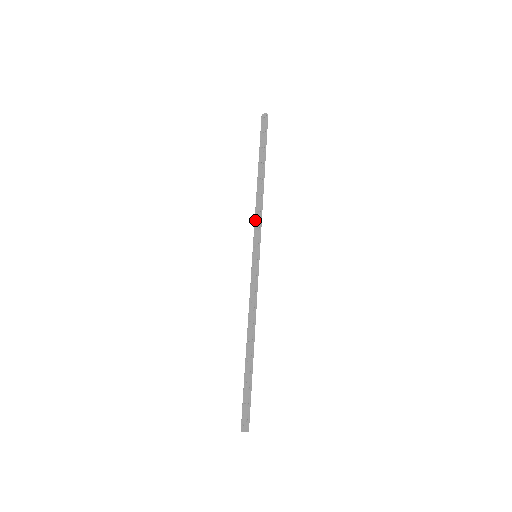
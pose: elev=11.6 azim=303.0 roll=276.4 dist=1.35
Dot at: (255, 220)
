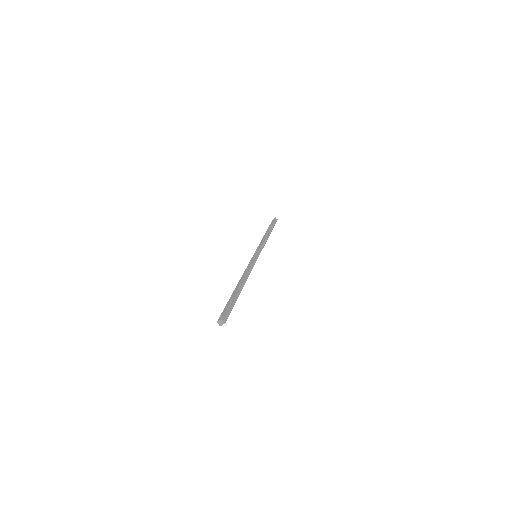
Dot at: (259, 245)
